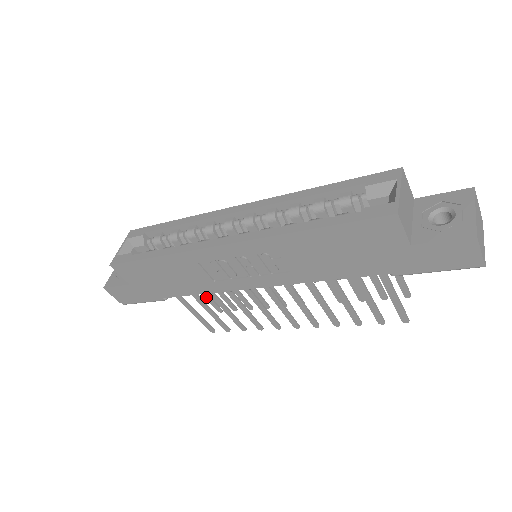
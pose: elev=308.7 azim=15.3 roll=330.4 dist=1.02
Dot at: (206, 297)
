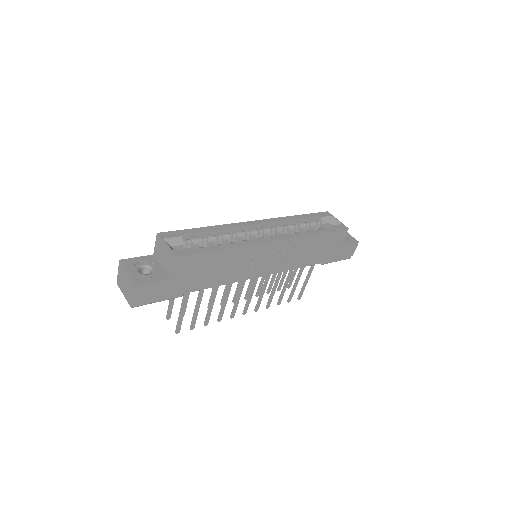
Dot at: (171, 303)
